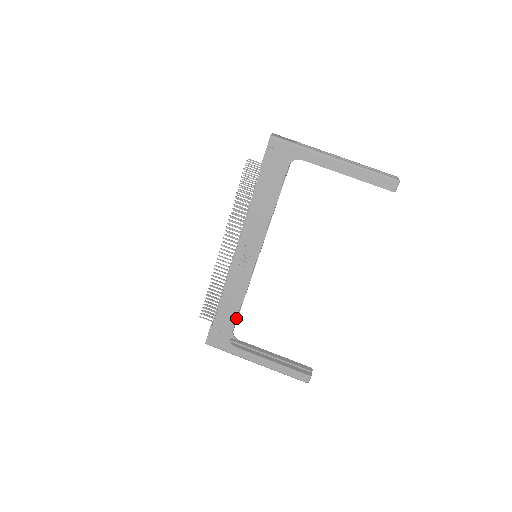
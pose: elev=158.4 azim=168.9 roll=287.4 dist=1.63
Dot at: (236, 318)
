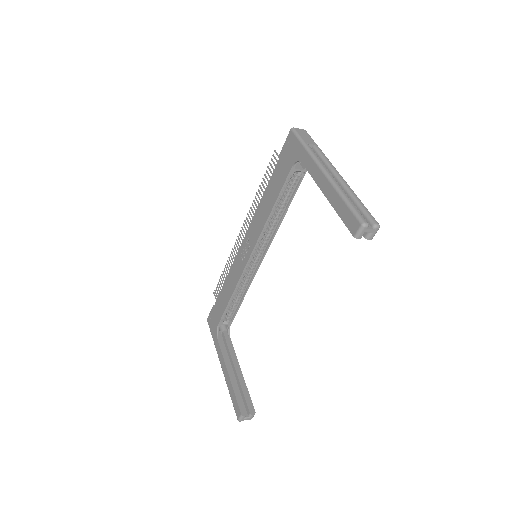
Dot at: (225, 309)
